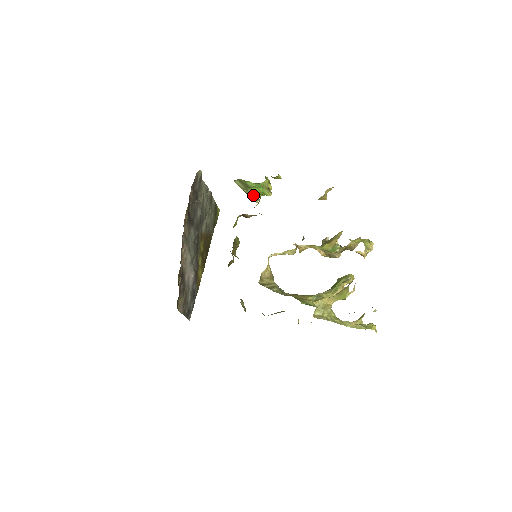
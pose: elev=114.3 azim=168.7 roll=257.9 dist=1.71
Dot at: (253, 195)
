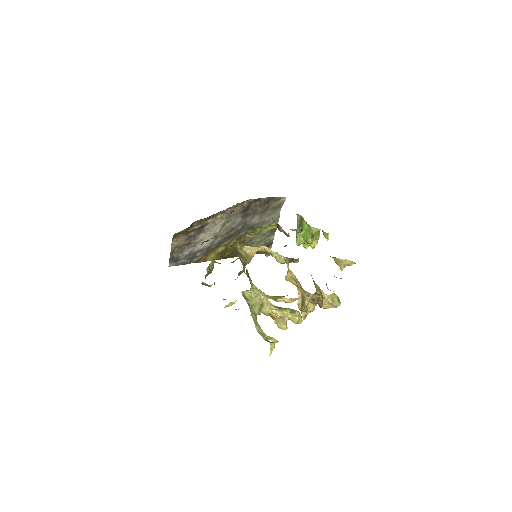
Dot at: (299, 236)
